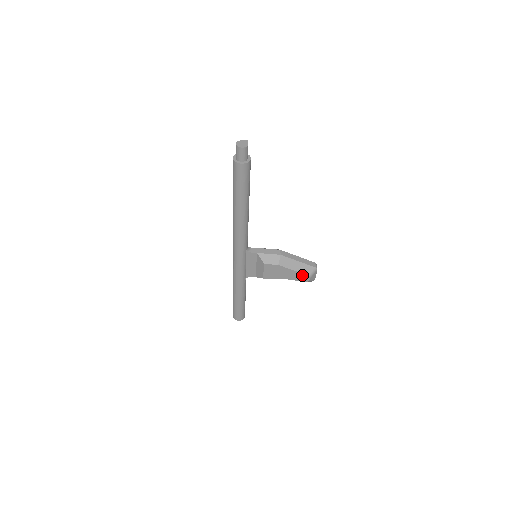
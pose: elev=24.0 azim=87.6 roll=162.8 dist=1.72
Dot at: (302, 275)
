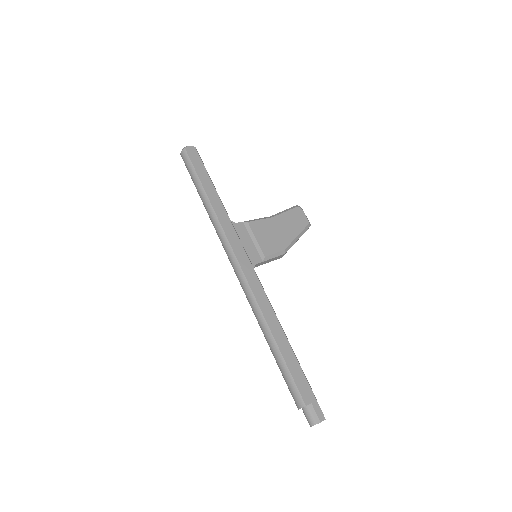
Dot at: occluded
